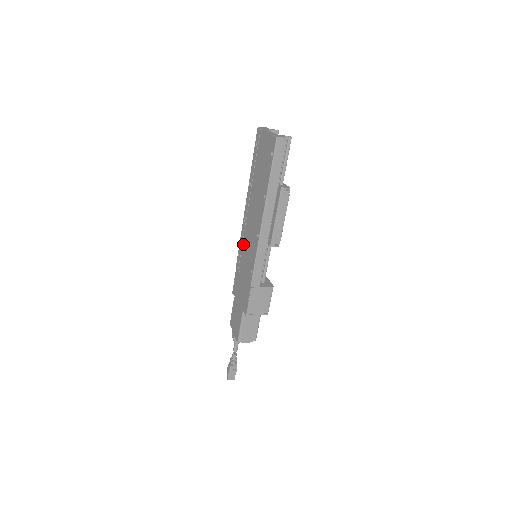
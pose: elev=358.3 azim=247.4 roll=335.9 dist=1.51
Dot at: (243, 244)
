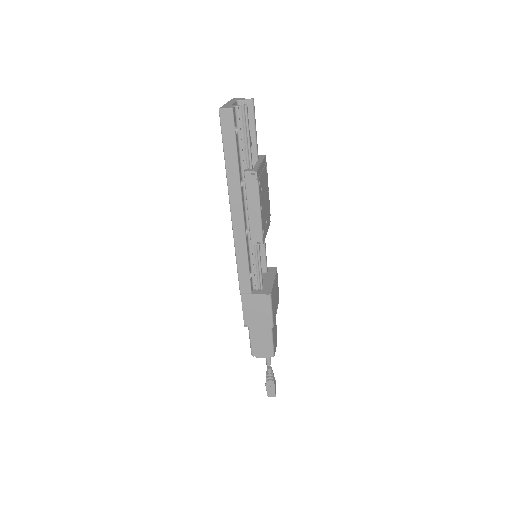
Dot at: occluded
